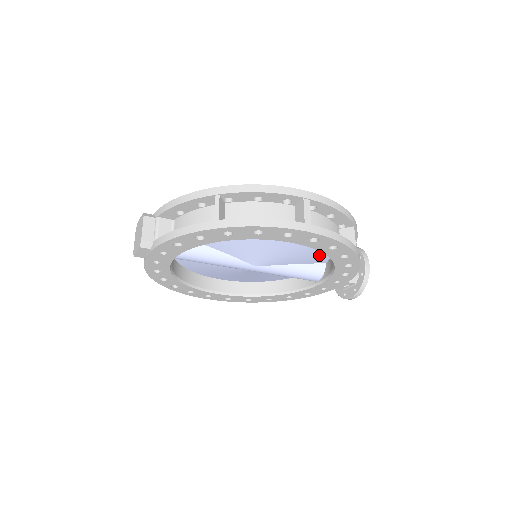
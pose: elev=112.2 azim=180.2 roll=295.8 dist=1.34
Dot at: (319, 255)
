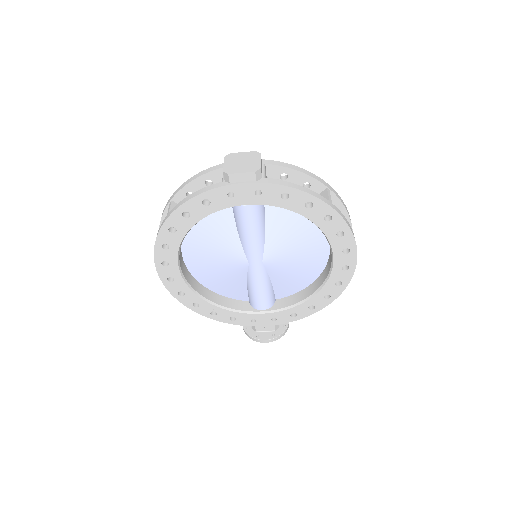
Dot at: (291, 288)
